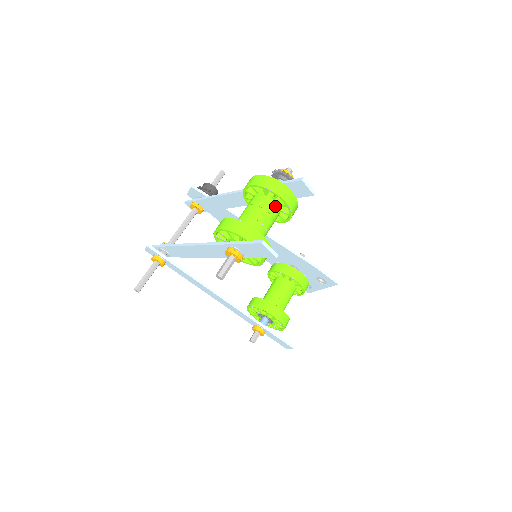
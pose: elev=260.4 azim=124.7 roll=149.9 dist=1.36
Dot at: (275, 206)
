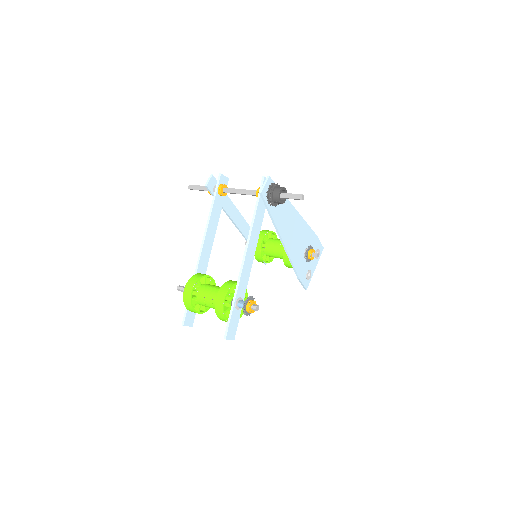
Dot at: occluded
